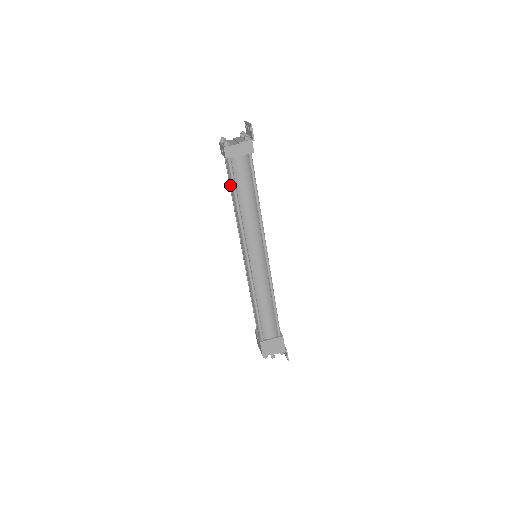
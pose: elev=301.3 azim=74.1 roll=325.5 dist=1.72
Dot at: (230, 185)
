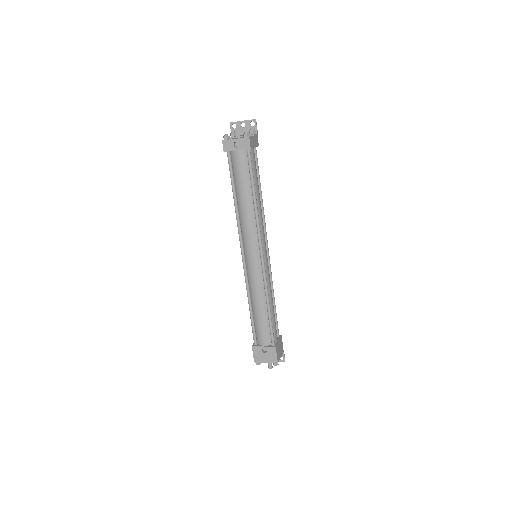
Dot at: (234, 184)
